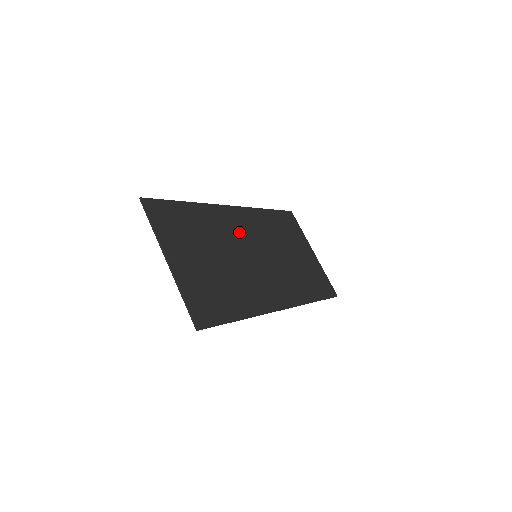
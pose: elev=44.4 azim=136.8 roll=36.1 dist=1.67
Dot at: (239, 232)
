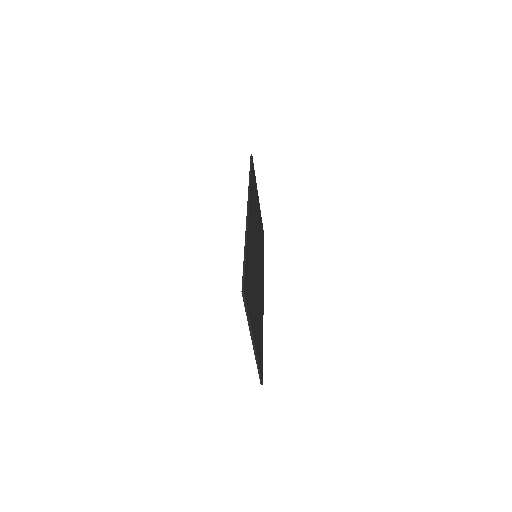
Dot at: (253, 240)
